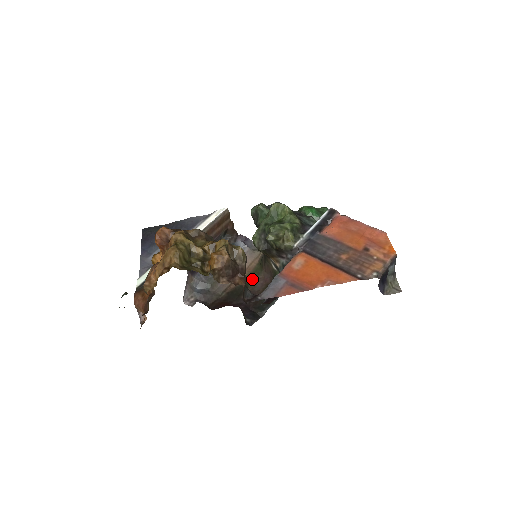
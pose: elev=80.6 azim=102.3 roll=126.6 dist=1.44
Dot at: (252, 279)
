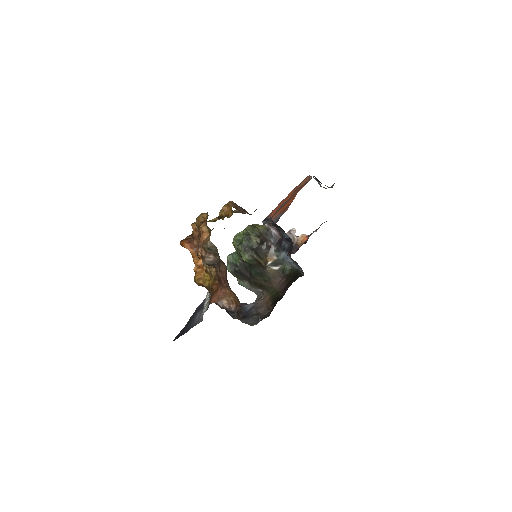
Dot at: (276, 294)
